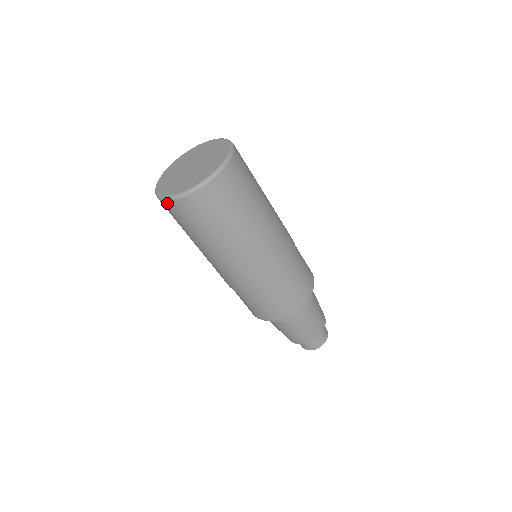
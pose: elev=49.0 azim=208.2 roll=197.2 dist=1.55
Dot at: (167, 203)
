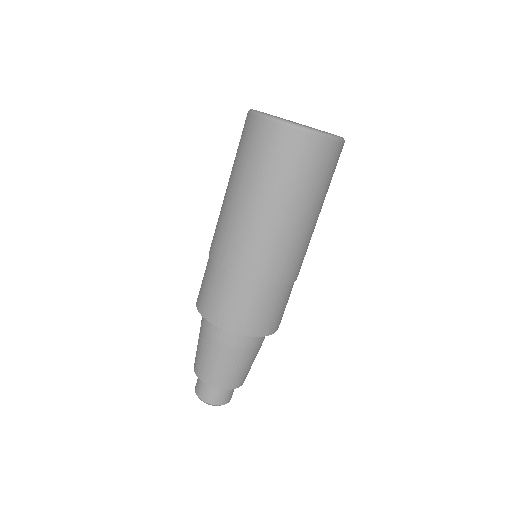
Dot at: (291, 130)
